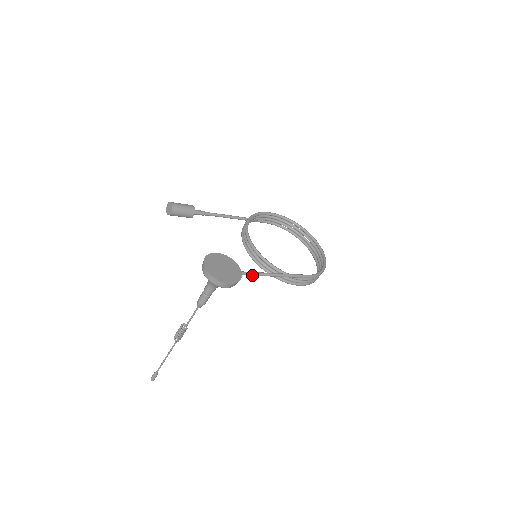
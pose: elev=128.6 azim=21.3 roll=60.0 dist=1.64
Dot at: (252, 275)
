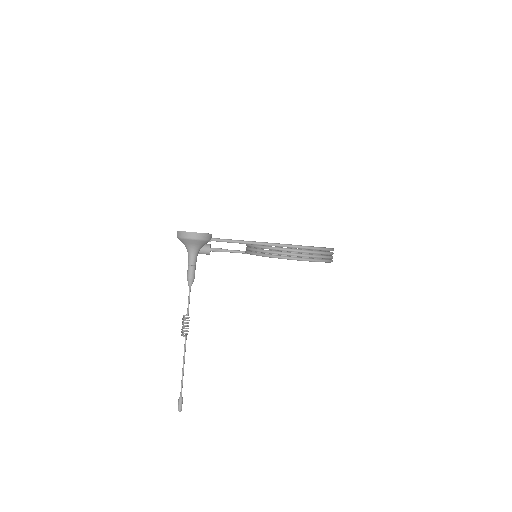
Dot at: (227, 241)
